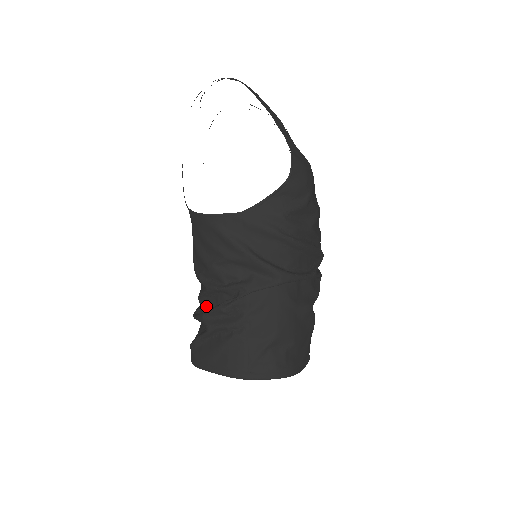
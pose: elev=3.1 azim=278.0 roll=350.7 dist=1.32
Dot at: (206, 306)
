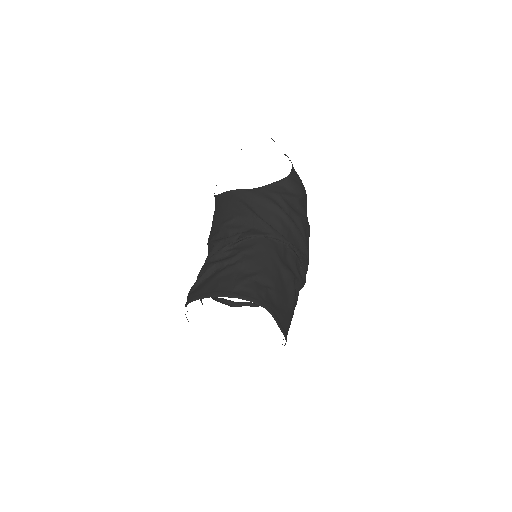
Dot at: occluded
